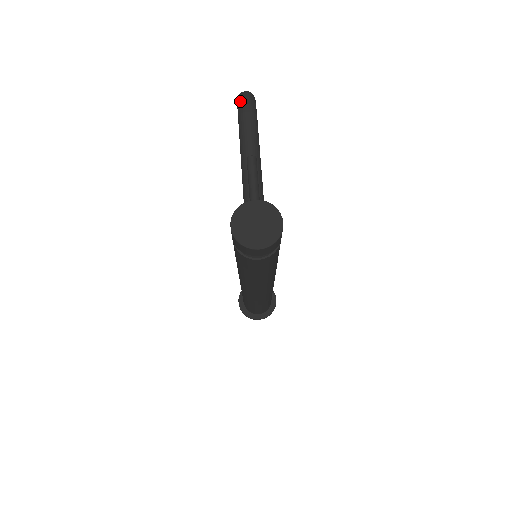
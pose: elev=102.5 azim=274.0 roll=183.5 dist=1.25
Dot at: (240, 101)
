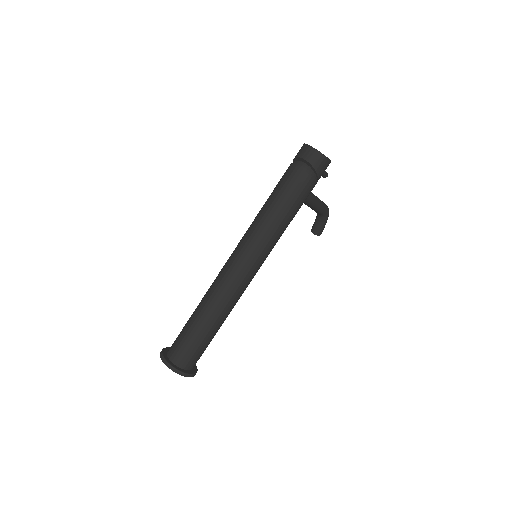
Dot at: occluded
